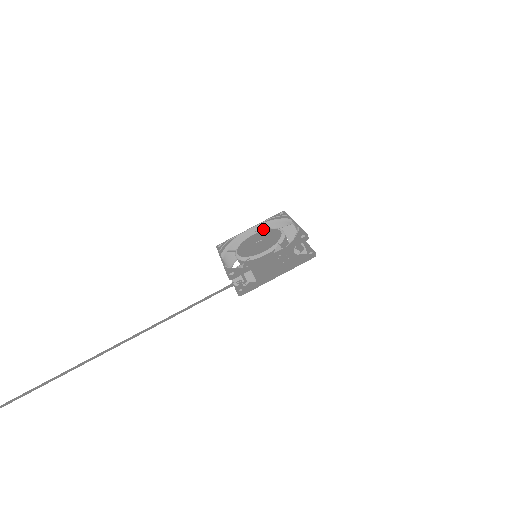
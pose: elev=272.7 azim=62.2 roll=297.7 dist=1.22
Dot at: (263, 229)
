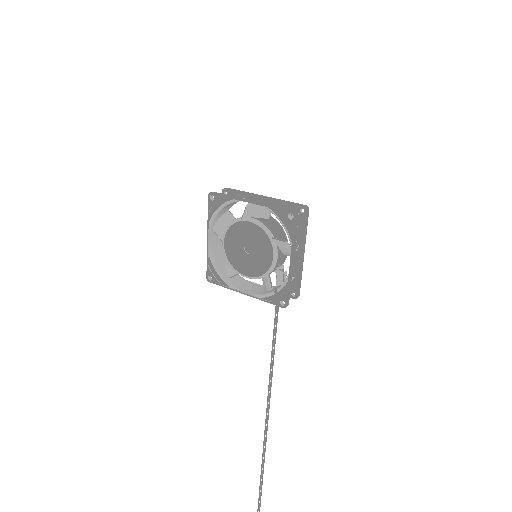
Dot at: (219, 227)
